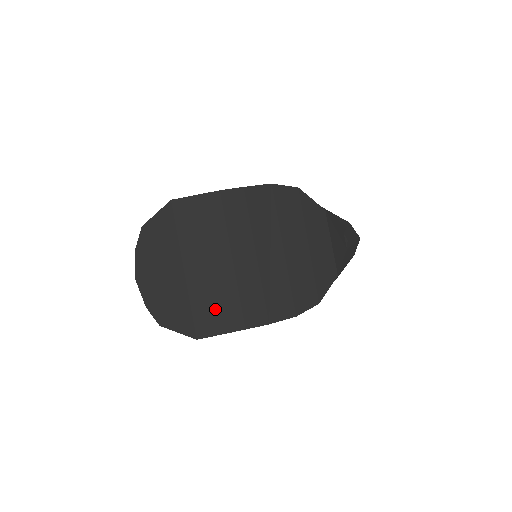
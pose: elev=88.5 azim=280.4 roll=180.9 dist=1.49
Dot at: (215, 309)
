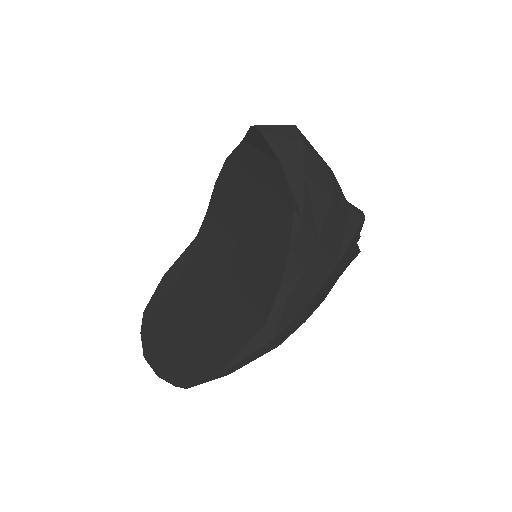
Dot at: (226, 329)
